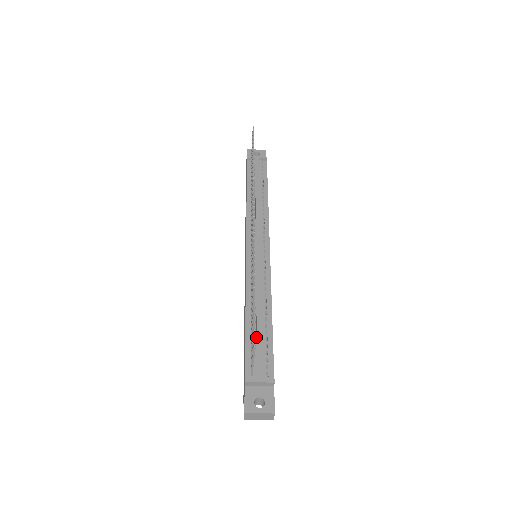
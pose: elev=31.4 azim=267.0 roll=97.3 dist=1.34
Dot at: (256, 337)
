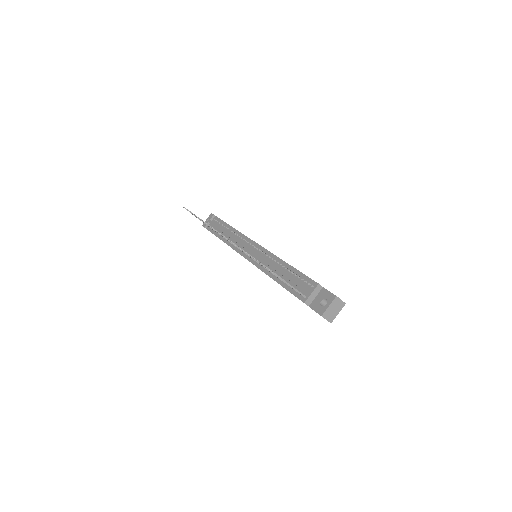
Dot at: (290, 281)
